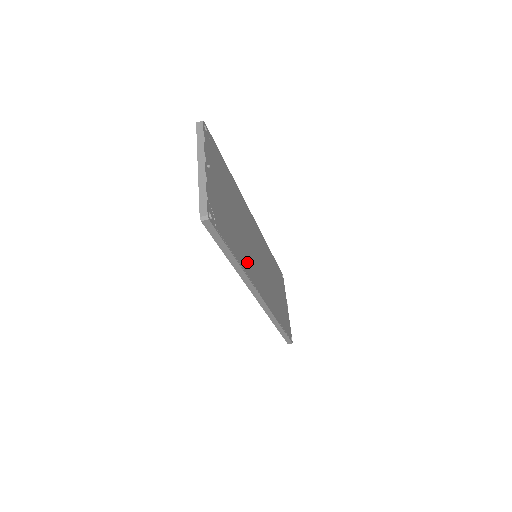
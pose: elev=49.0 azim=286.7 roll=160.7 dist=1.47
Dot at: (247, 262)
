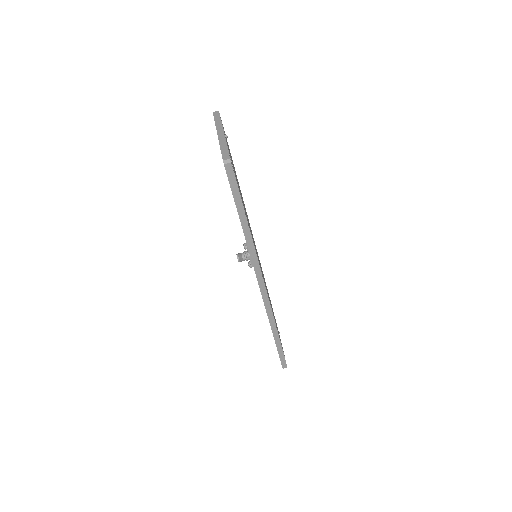
Dot at: occluded
